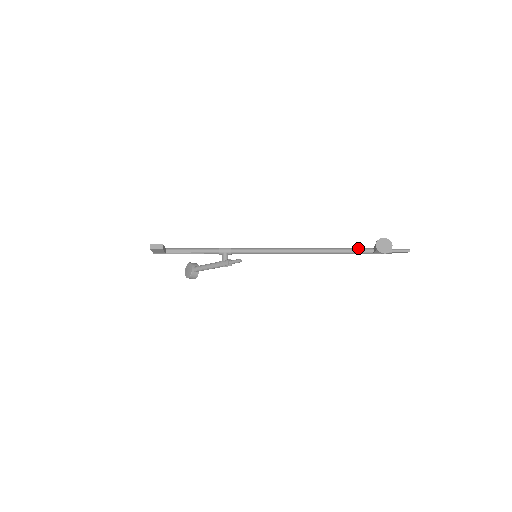
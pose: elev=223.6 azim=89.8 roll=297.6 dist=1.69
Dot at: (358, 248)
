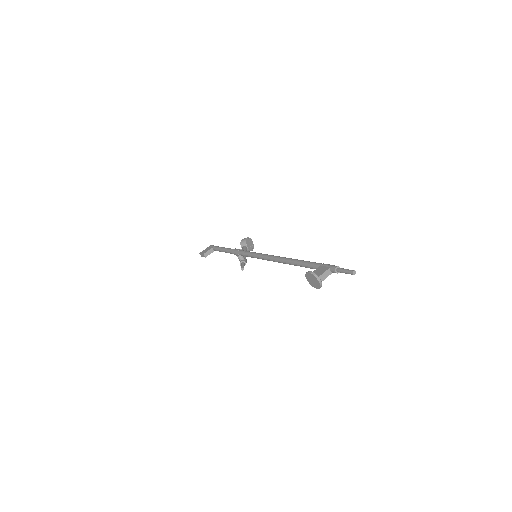
Dot at: (308, 265)
